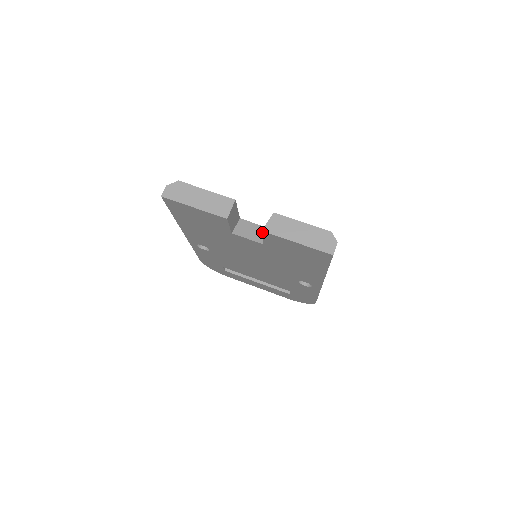
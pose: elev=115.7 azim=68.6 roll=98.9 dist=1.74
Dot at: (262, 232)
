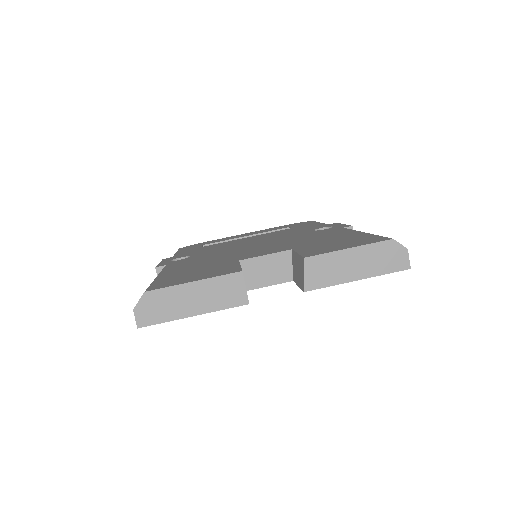
Dot at: (303, 291)
